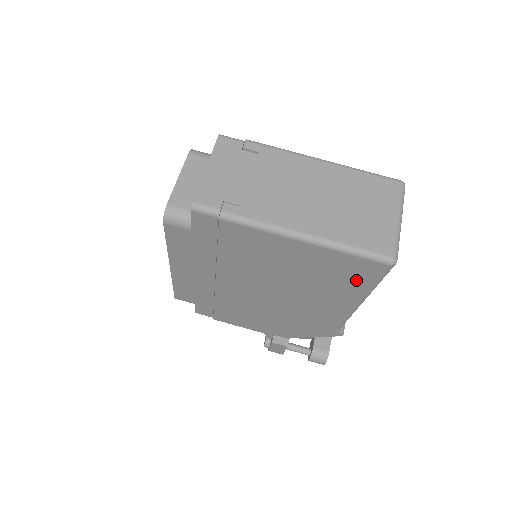
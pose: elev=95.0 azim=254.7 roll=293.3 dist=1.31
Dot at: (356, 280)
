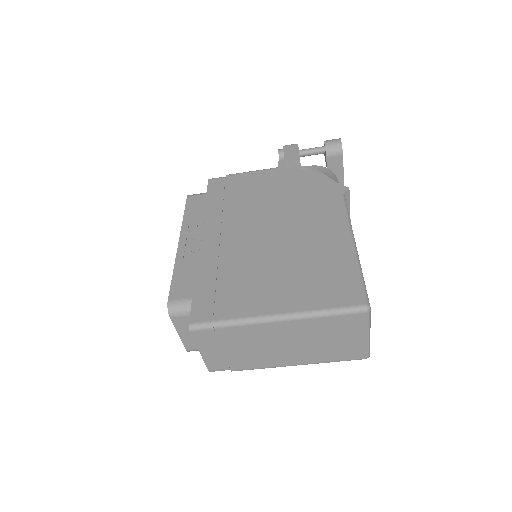
Dot at: occluded
